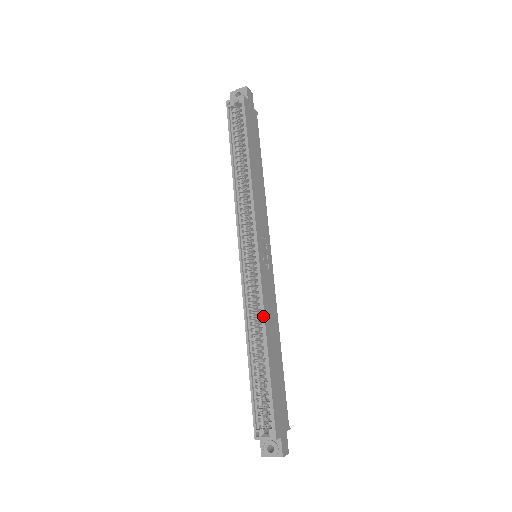
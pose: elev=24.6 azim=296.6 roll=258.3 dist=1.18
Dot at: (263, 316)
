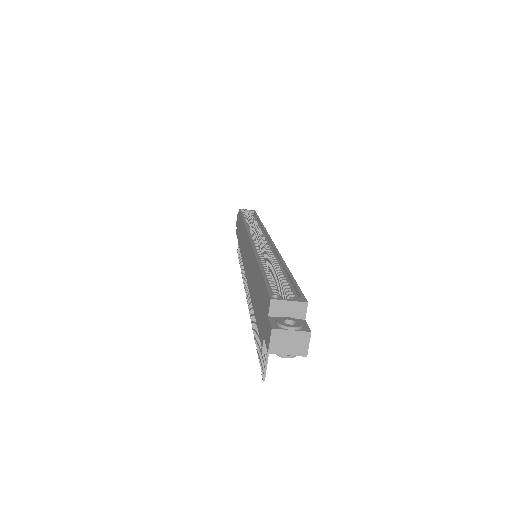
Dot at: (279, 254)
